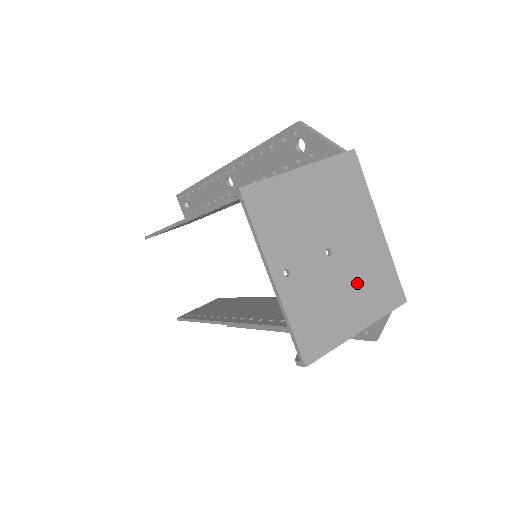
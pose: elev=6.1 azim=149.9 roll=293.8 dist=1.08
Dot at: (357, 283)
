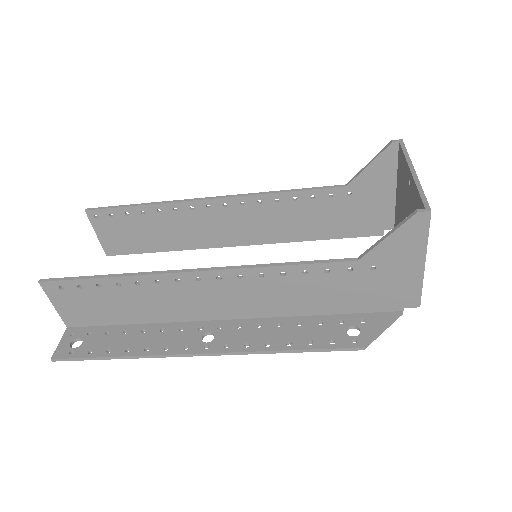
Dot at: occluded
